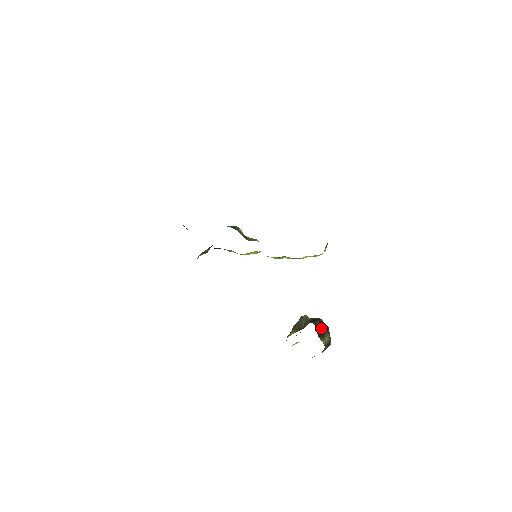
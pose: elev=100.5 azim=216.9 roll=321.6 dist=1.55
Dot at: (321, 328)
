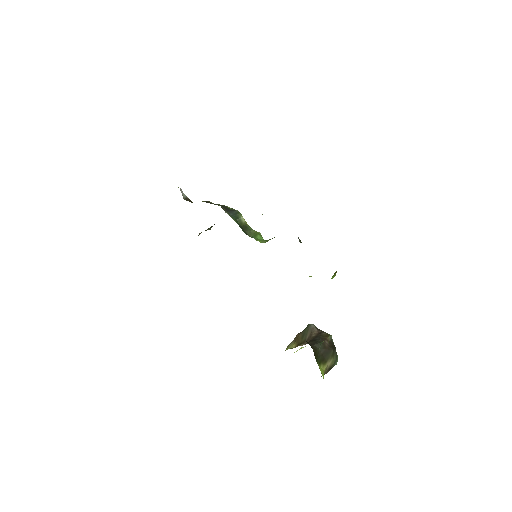
Dot at: (324, 351)
